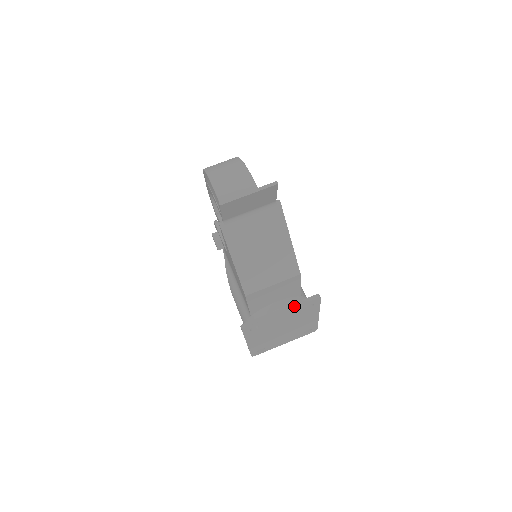
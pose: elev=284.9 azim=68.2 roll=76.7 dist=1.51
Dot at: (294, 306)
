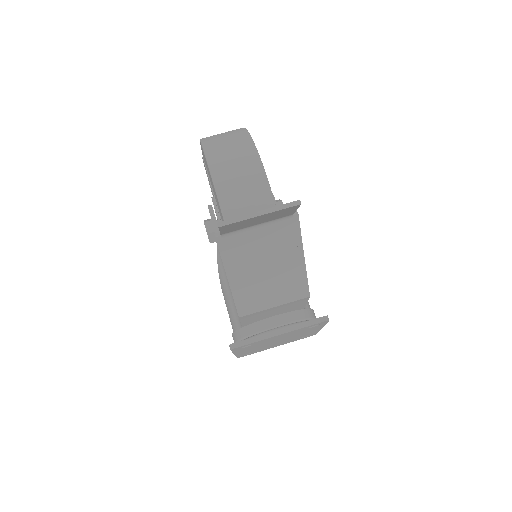
Dot at: (296, 328)
